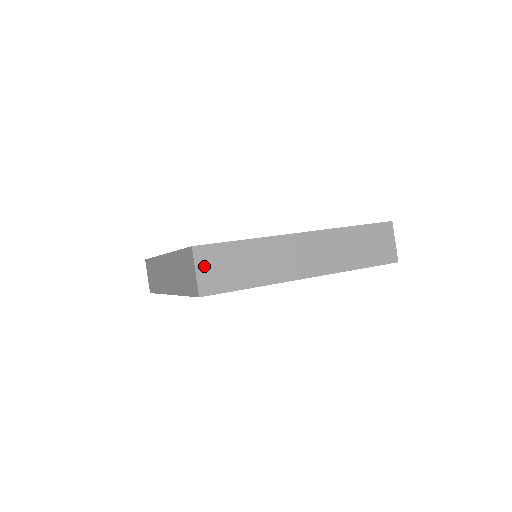
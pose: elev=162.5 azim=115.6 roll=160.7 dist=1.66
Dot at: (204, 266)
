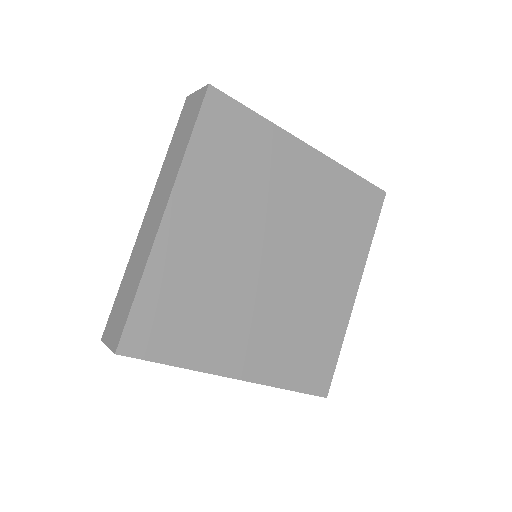
Dot at: occluded
